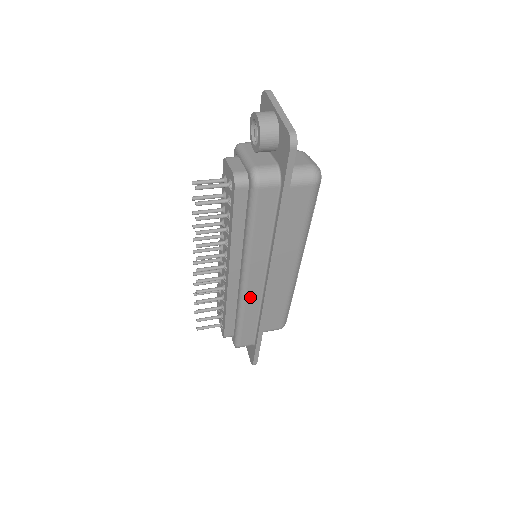
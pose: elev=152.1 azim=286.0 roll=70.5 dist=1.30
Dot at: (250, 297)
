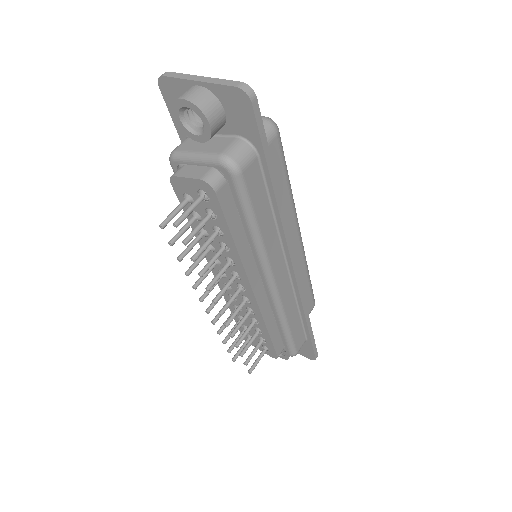
Dot at: (284, 296)
